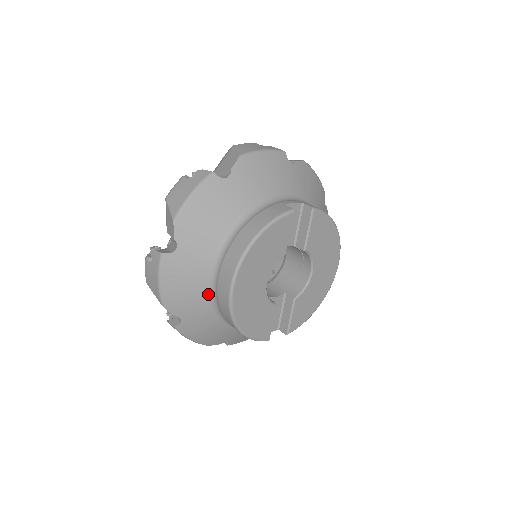
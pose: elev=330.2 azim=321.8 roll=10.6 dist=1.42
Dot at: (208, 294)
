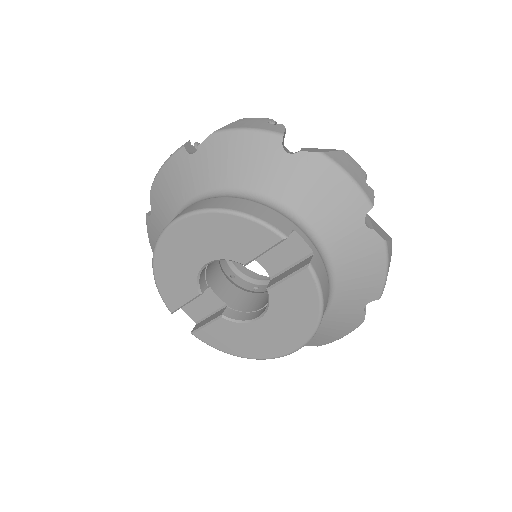
Dot at: (174, 216)
